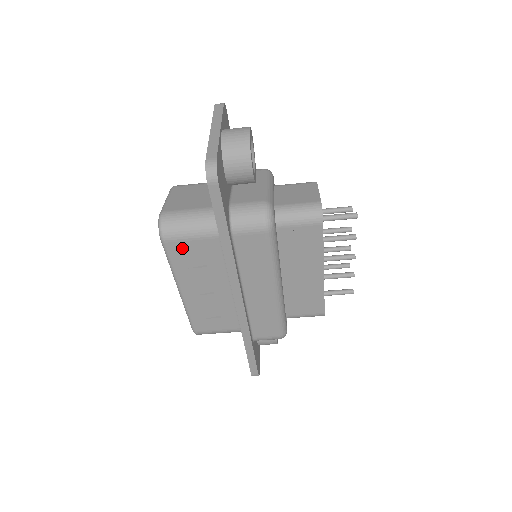
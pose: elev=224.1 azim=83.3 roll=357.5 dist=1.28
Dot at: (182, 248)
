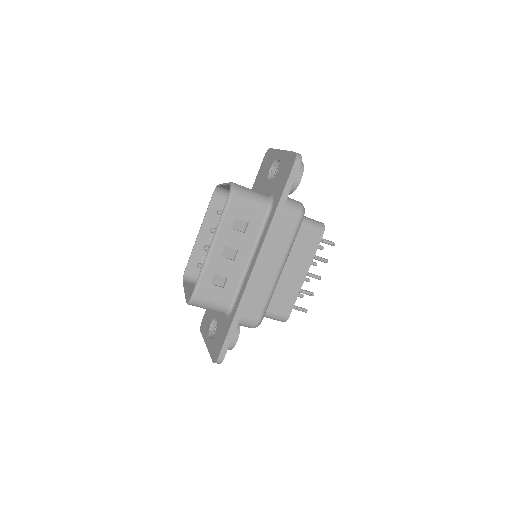
Dot at: (239, 209)
